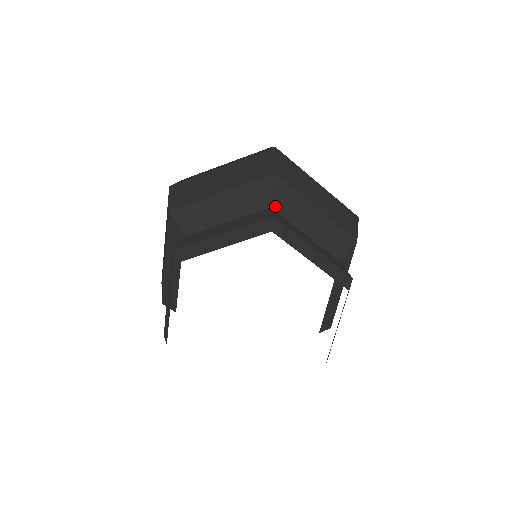
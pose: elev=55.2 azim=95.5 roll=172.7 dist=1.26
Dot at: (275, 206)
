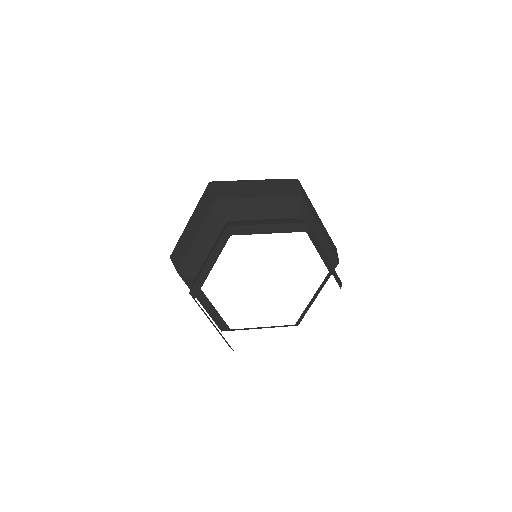
Dot at: (300, 218)
